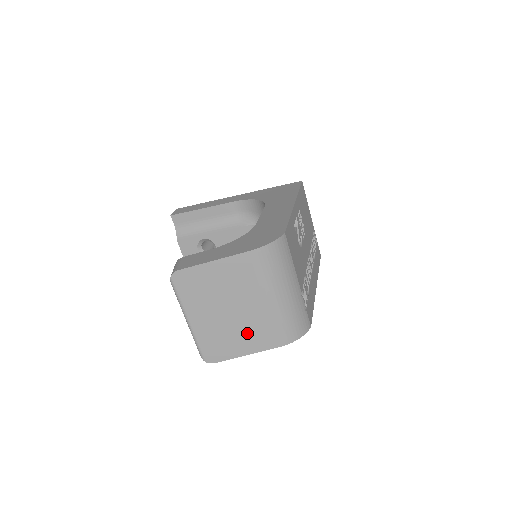
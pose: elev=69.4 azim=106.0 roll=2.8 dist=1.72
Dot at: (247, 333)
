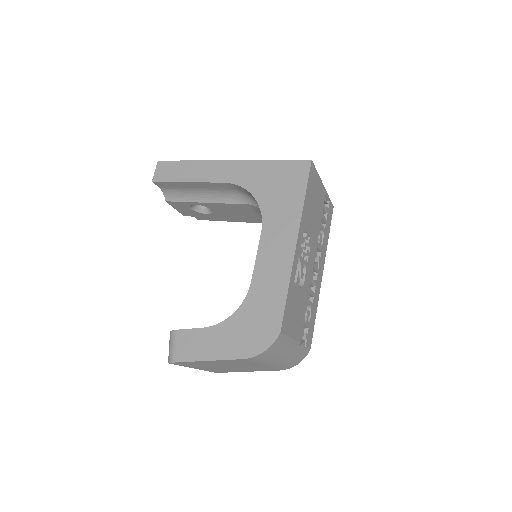
Dot at: (249, 369)
